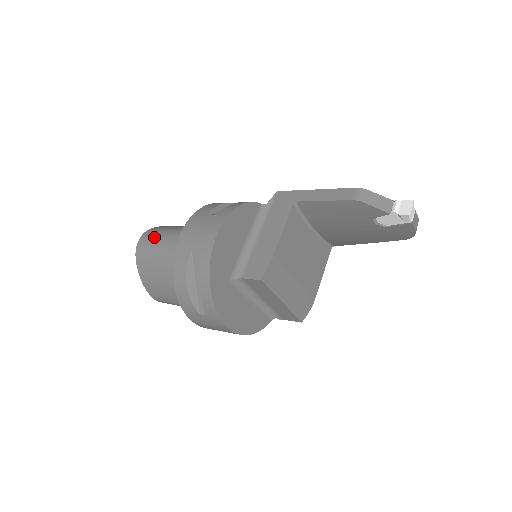
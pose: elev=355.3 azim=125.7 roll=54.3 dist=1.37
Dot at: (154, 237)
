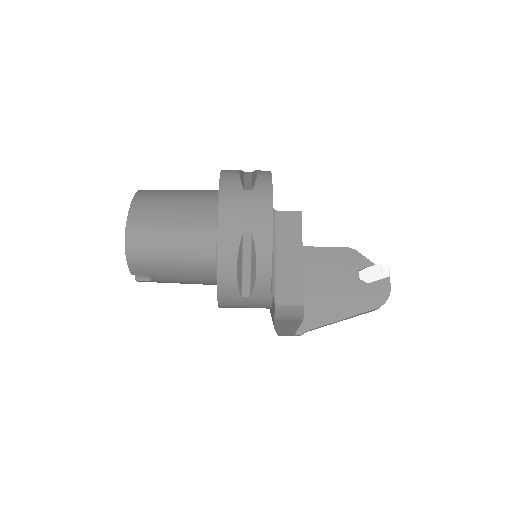
Dot at: occluded
